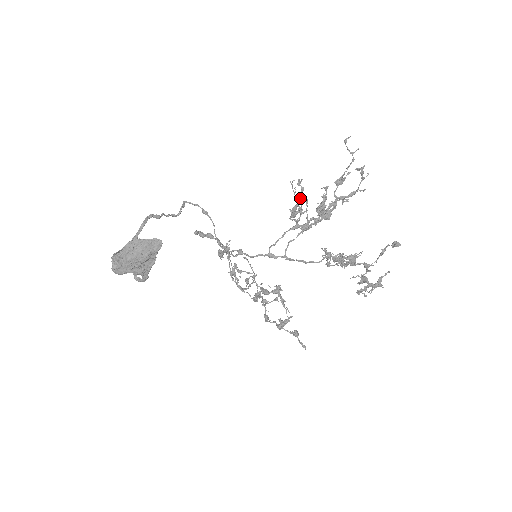
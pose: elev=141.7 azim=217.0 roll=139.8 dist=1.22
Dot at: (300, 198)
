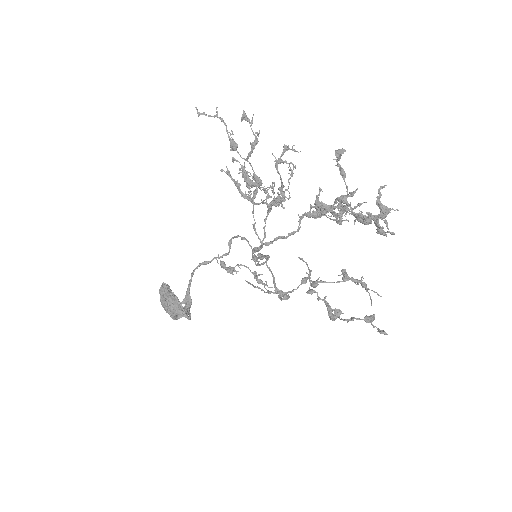
Dot at: occluded
